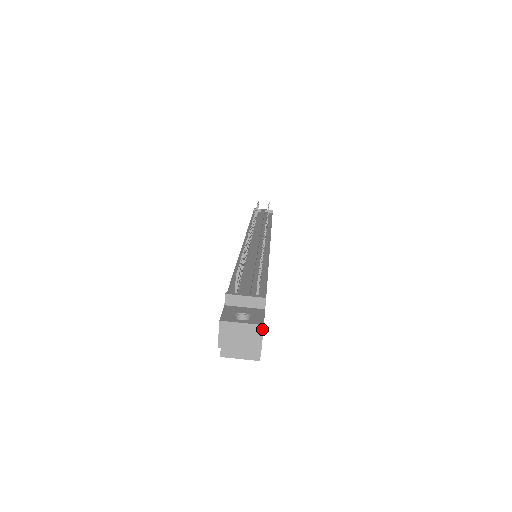
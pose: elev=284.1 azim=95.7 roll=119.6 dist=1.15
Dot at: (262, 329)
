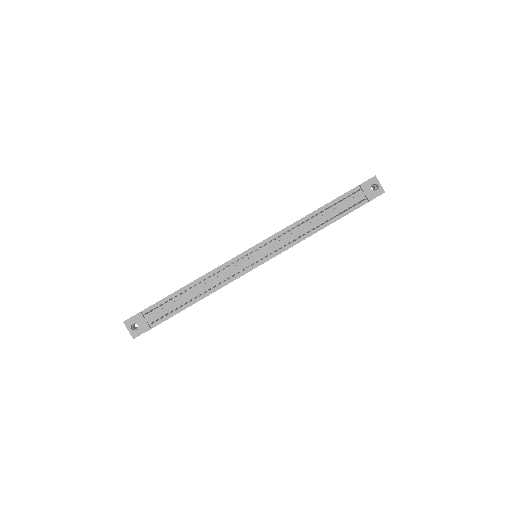
Dot at: (133, 338)
